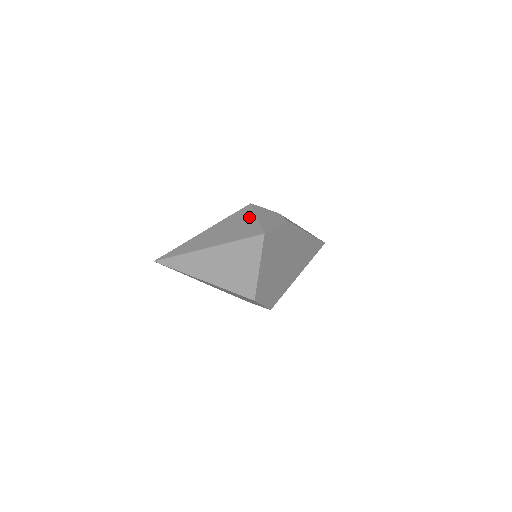
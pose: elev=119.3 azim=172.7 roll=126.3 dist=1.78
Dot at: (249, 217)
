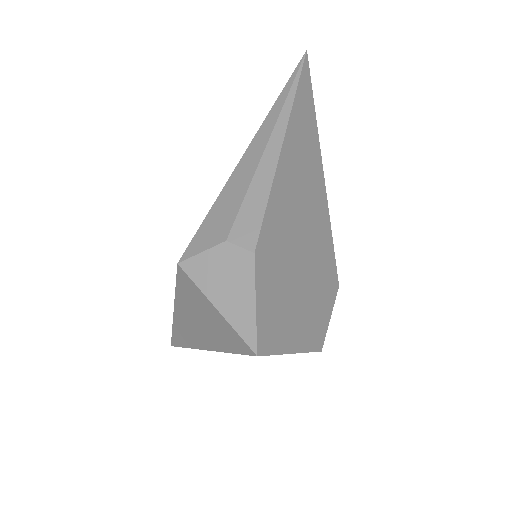
Dot at: (203, 303)
